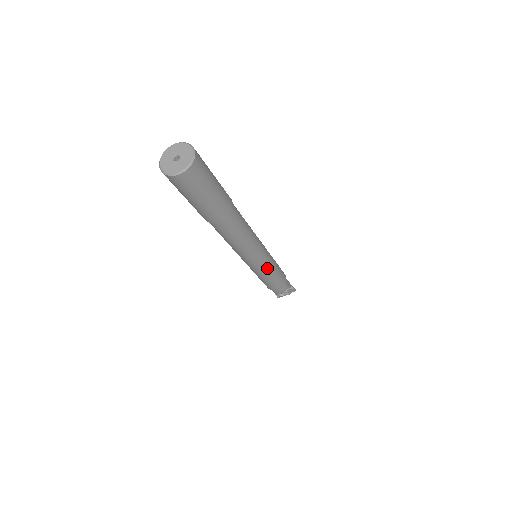
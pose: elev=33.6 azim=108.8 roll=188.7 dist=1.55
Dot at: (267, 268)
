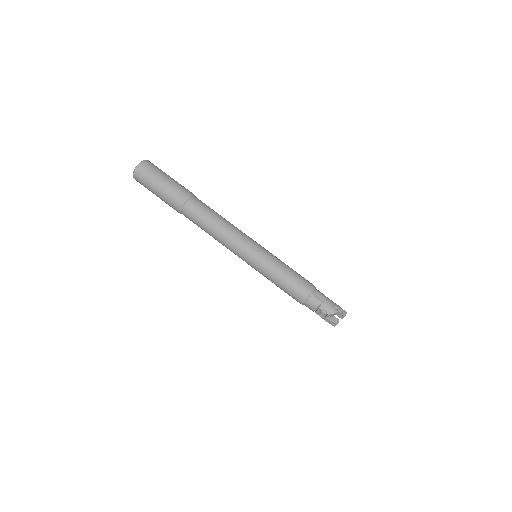
Dot at: (262, 265)
